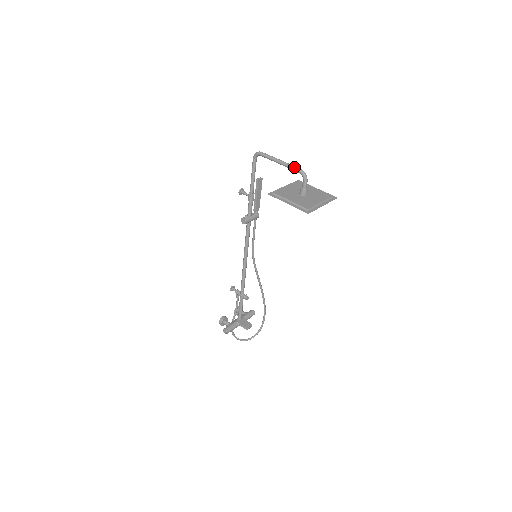
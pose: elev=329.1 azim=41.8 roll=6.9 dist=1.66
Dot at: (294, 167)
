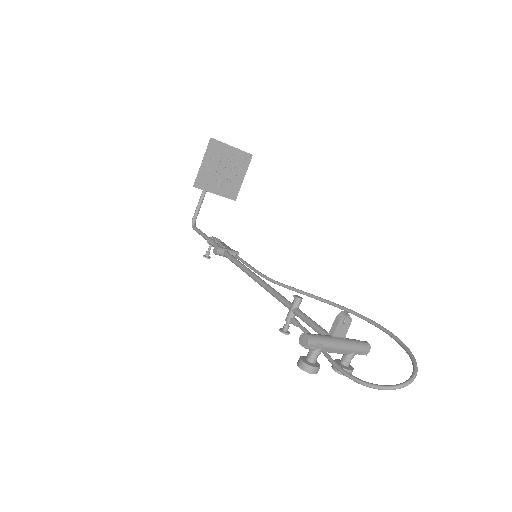
Dot at: occluded
